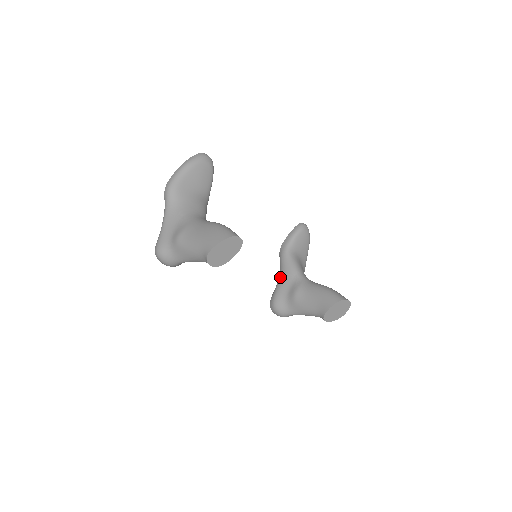
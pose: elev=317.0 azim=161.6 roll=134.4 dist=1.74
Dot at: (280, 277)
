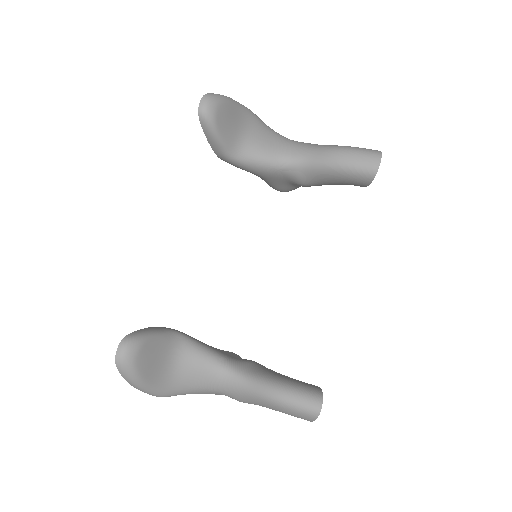
Dot at: occluded
